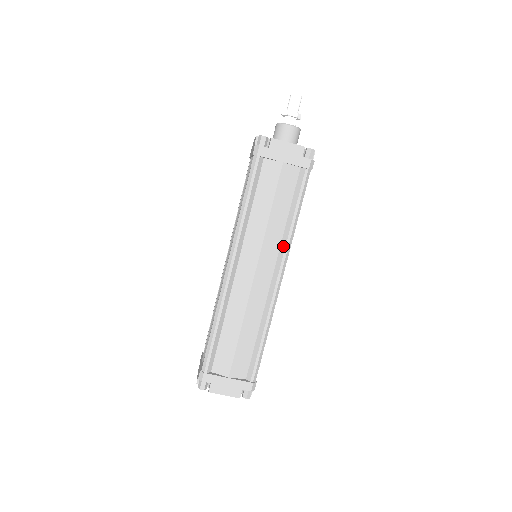
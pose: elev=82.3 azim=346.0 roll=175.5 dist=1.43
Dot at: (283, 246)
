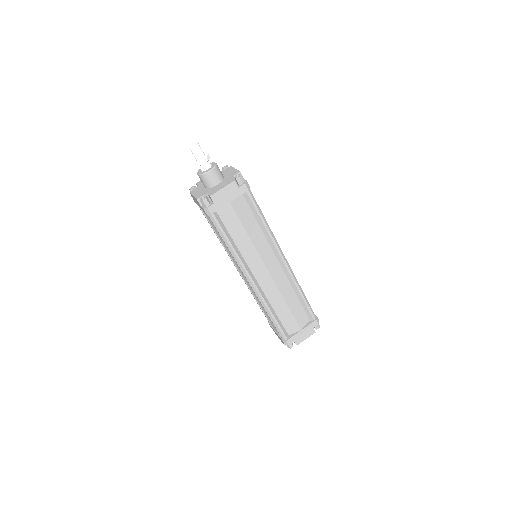
Dot at: (271, 243)
